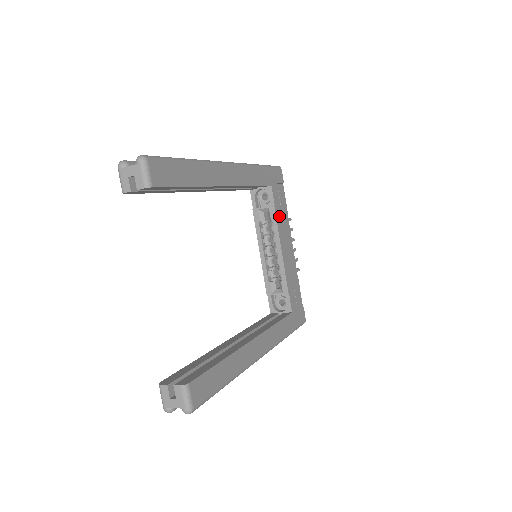
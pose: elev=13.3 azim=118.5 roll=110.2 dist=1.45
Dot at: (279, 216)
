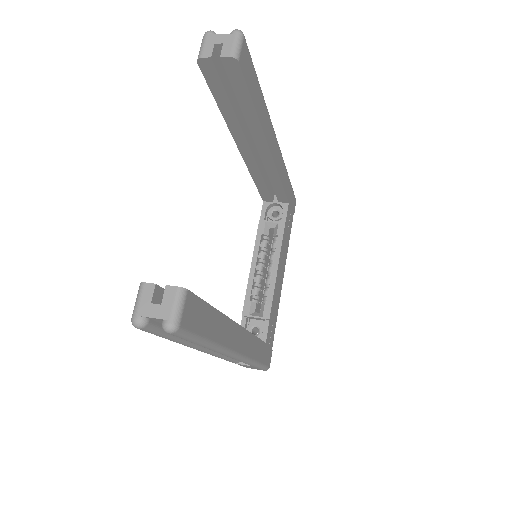
Dot at: (285, 237)
